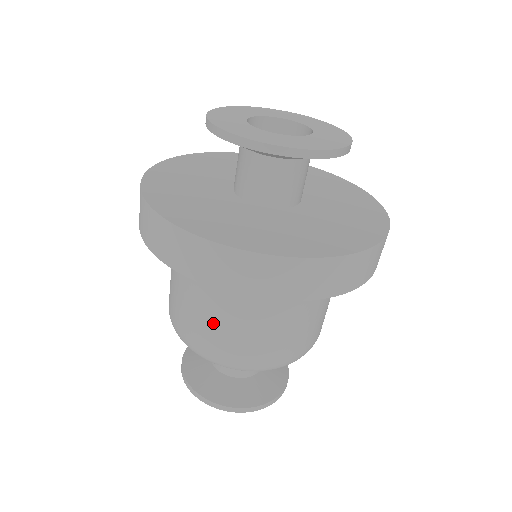
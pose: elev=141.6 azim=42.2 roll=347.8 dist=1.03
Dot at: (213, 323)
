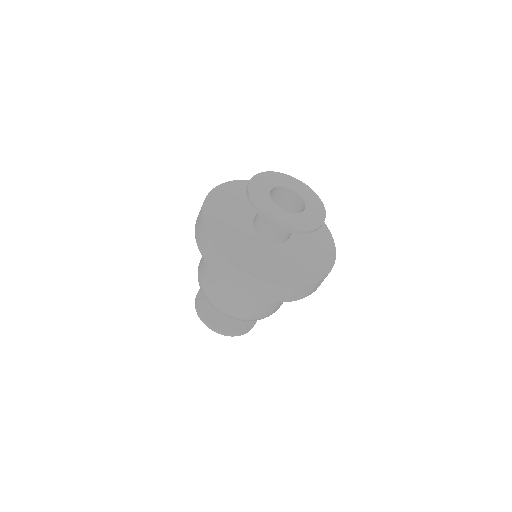
Dot at: (246, 305)
